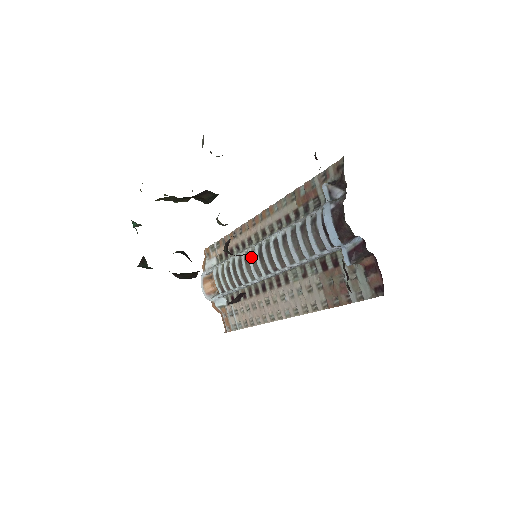
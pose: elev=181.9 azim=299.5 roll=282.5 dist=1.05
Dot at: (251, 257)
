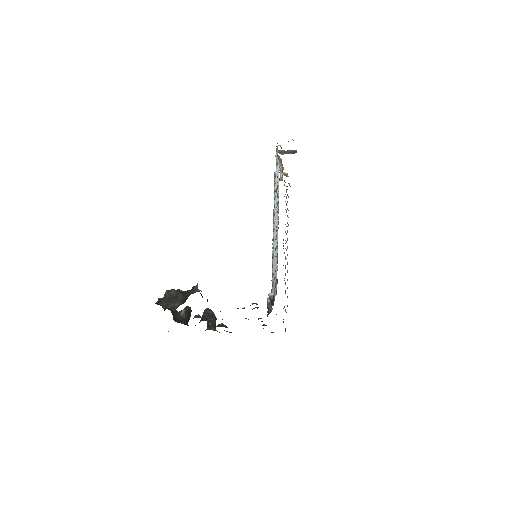
Dot at: (273, 223)
